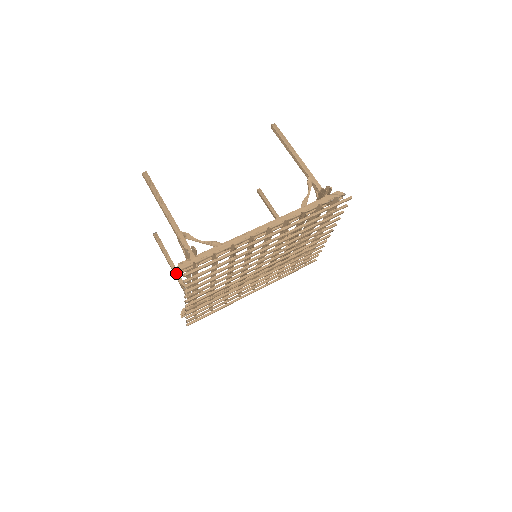
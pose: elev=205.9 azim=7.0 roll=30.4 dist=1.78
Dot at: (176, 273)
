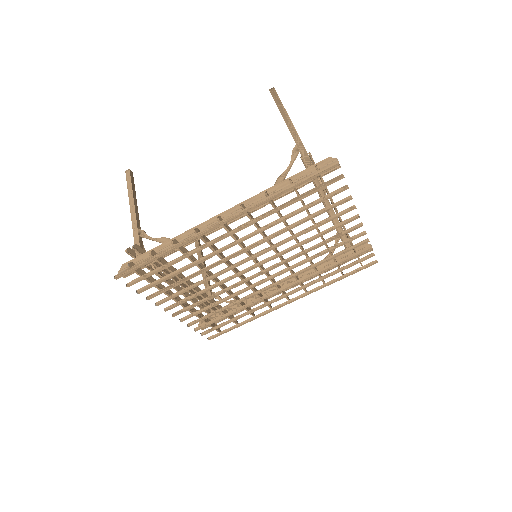
Dot at: occluded
